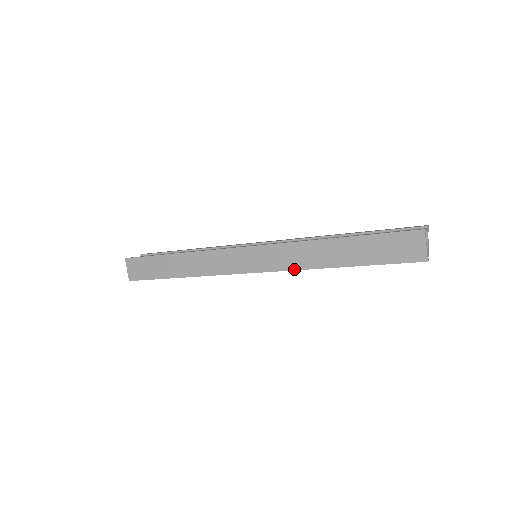
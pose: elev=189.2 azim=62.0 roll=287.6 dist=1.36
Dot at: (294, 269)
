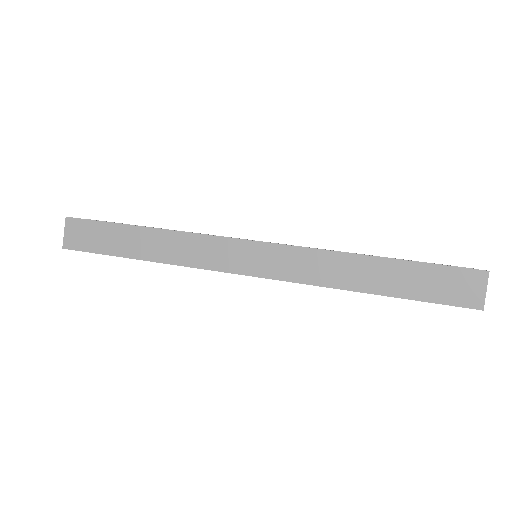
Dot at: (309, 283)
